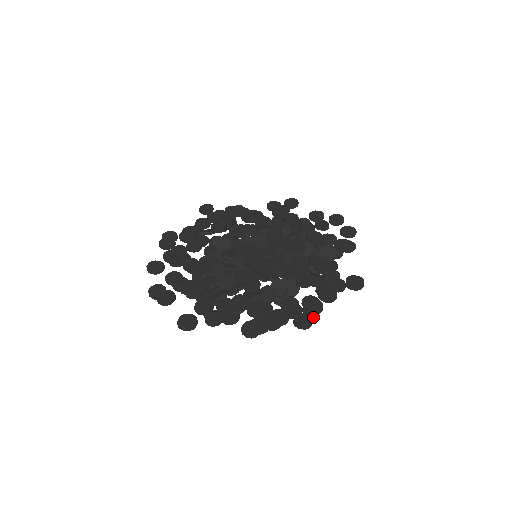
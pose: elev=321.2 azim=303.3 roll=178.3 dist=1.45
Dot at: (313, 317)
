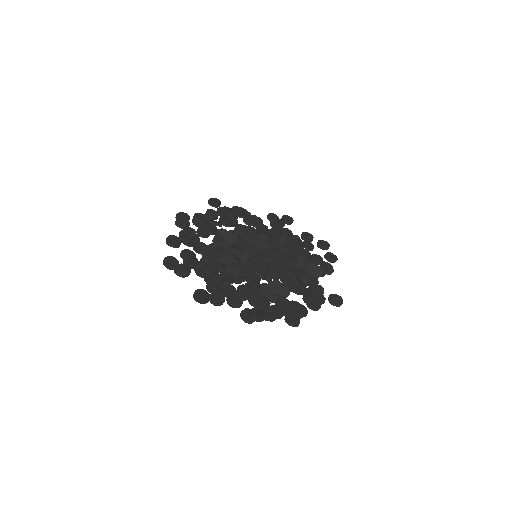
Dot at: occluded
